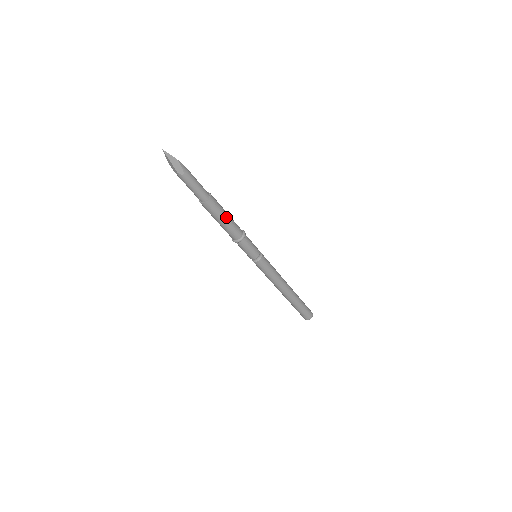
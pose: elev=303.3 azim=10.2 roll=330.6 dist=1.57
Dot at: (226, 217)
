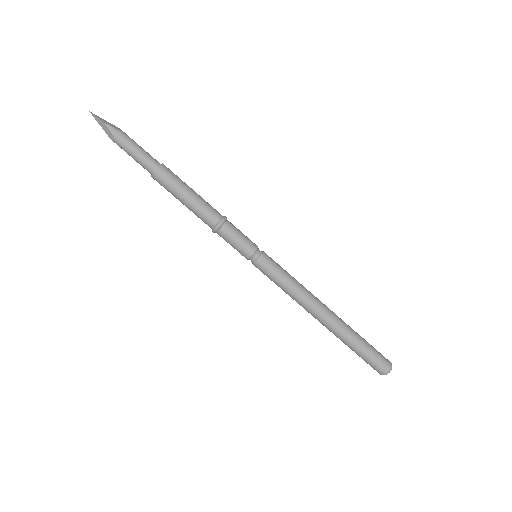
Dot at: (185, 196)
